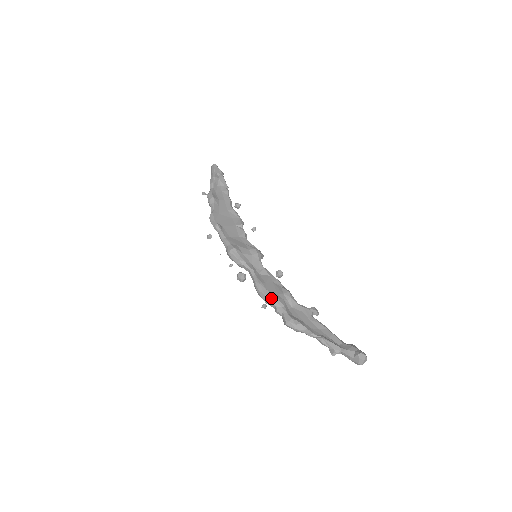
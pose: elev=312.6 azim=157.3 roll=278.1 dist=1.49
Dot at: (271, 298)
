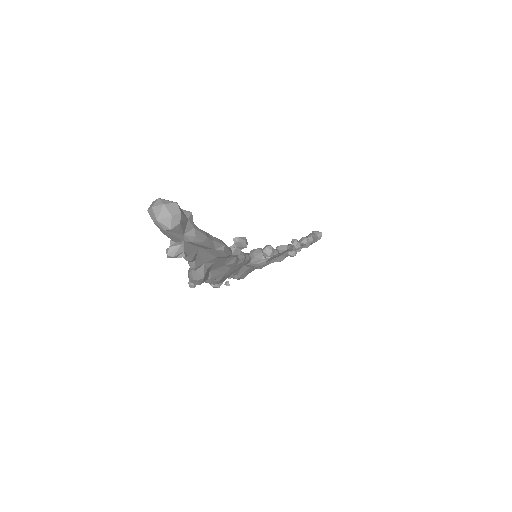
Dot at: occluded
